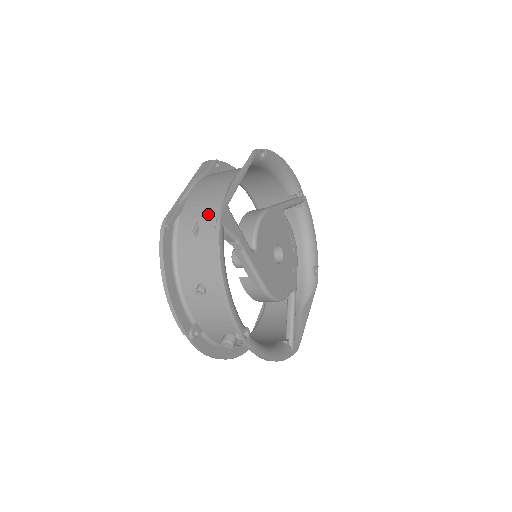
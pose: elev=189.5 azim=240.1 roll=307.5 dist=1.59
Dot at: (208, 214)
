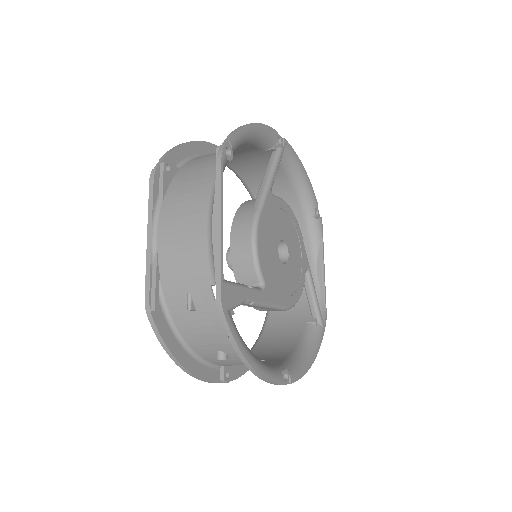
Dot at: (198, 283)
